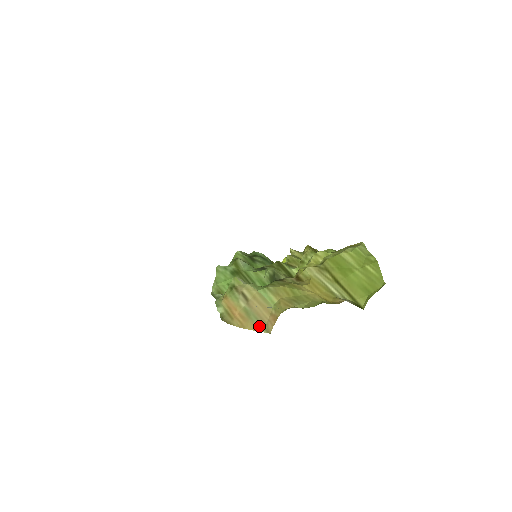
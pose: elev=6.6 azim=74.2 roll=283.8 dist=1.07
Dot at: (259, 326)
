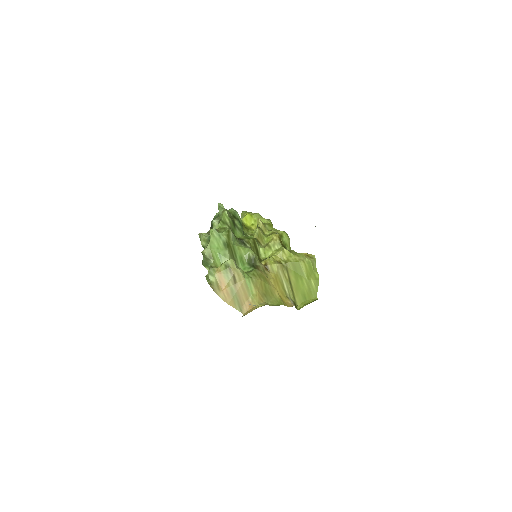
Dot at: (237, 305)
